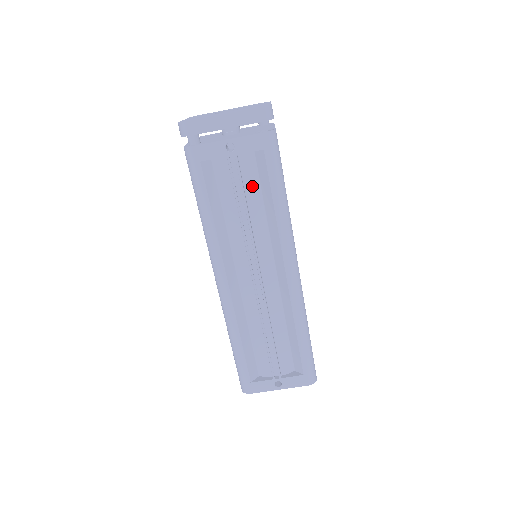
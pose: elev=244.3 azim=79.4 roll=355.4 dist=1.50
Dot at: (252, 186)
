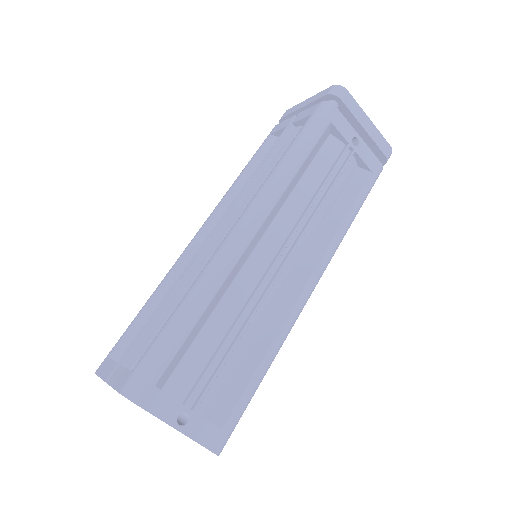
Dot at: (339, 186)
